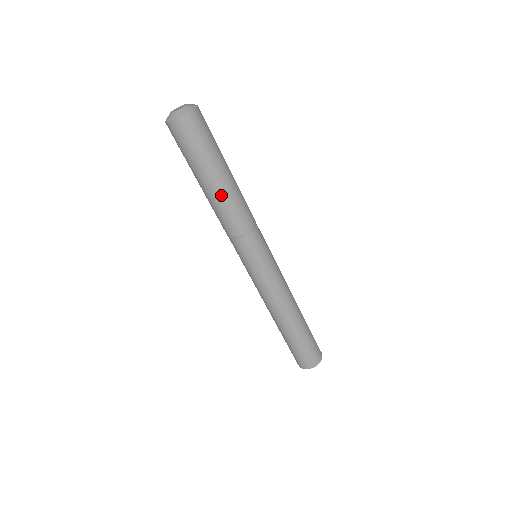
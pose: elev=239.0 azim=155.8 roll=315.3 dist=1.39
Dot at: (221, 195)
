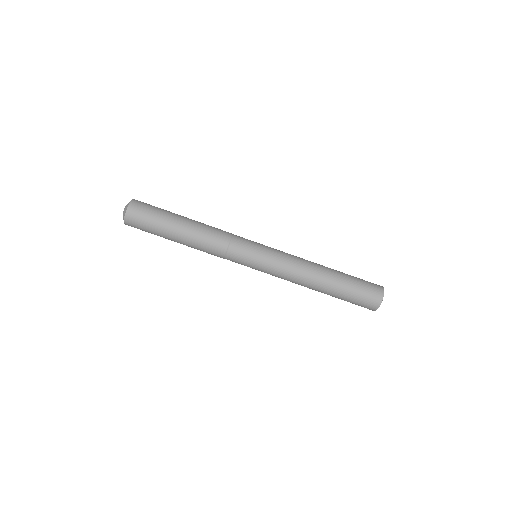
Dot at: (188, 239)
